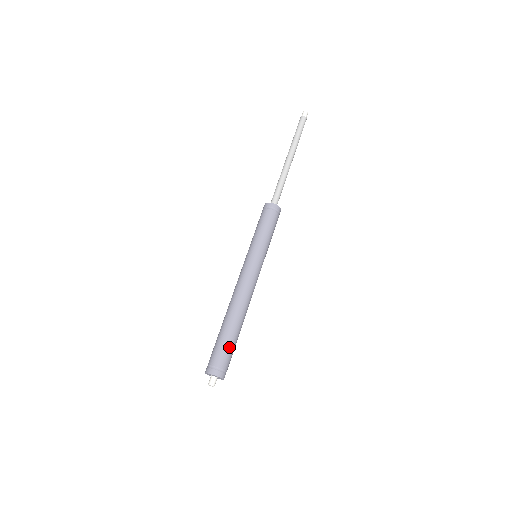
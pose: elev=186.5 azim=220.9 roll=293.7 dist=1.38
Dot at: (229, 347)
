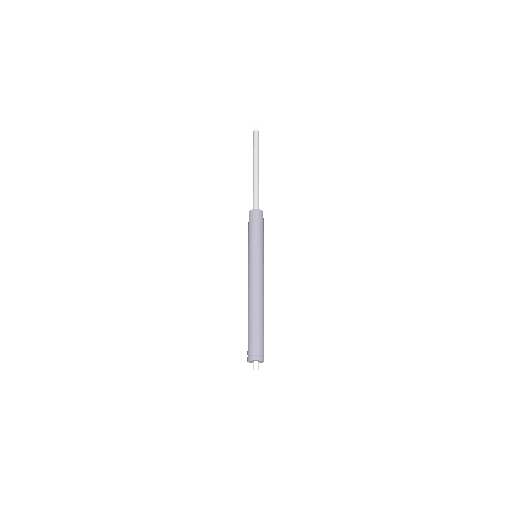
Dot at: occluded
